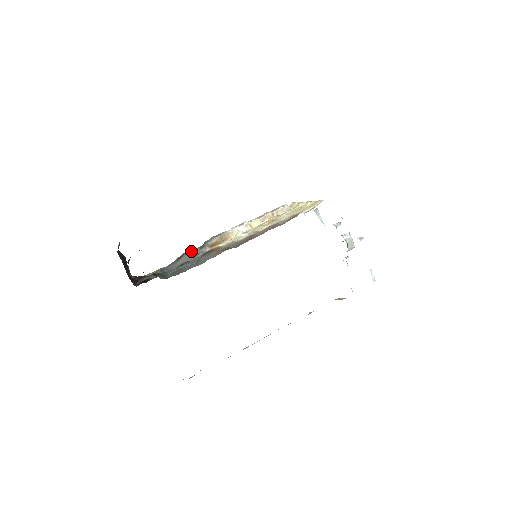
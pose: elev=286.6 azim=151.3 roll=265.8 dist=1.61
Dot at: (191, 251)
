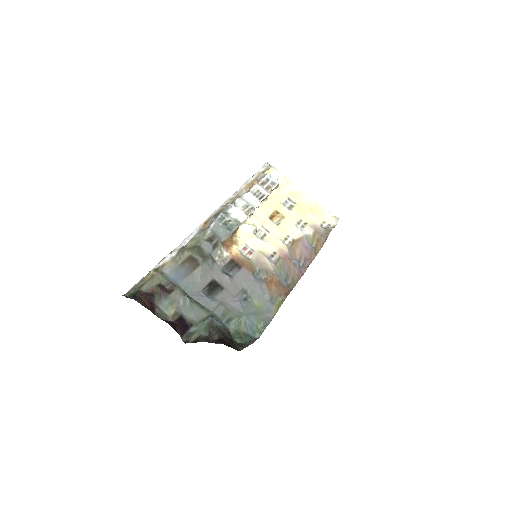
Dot at: (201, 249)
